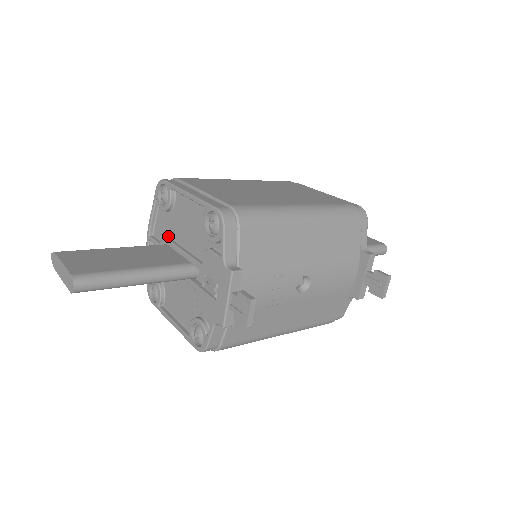
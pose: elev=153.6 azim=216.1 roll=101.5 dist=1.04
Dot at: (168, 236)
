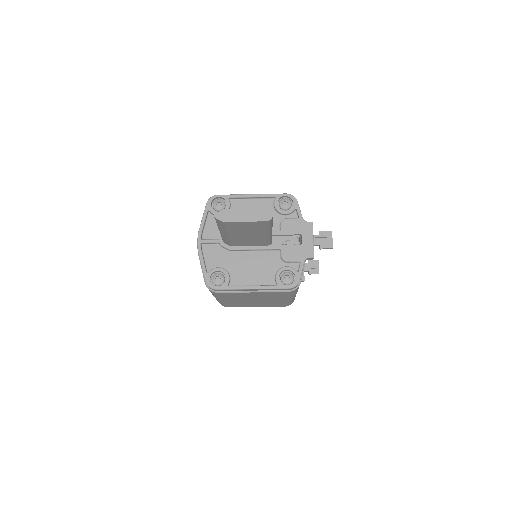
Dot at: occluded
